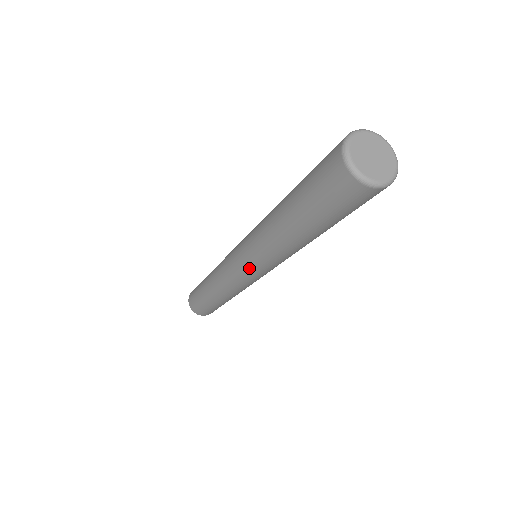
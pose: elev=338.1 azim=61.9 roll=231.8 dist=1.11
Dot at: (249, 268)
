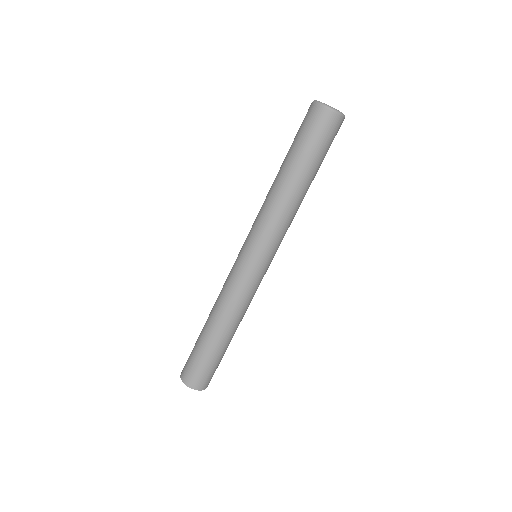
Dot at: (256, 252)
